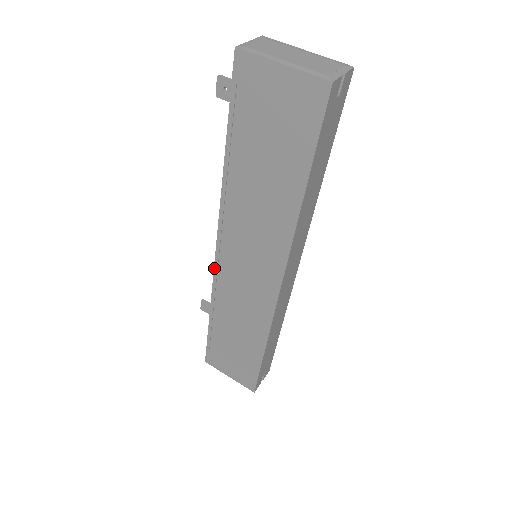
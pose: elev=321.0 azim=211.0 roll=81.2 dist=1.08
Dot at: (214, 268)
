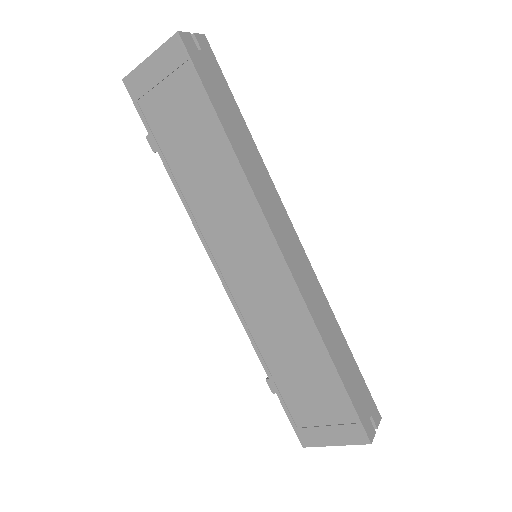
Dot at: (228, 295)
